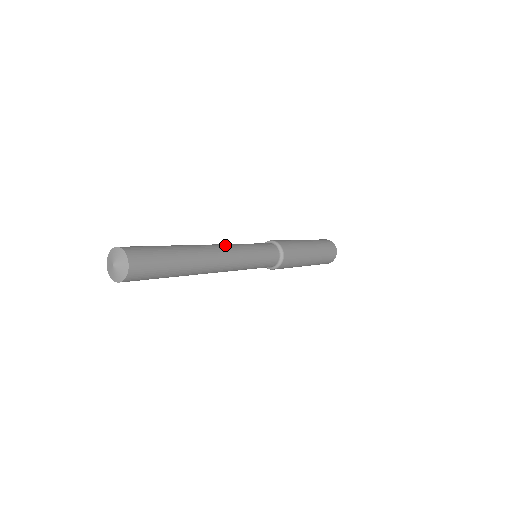
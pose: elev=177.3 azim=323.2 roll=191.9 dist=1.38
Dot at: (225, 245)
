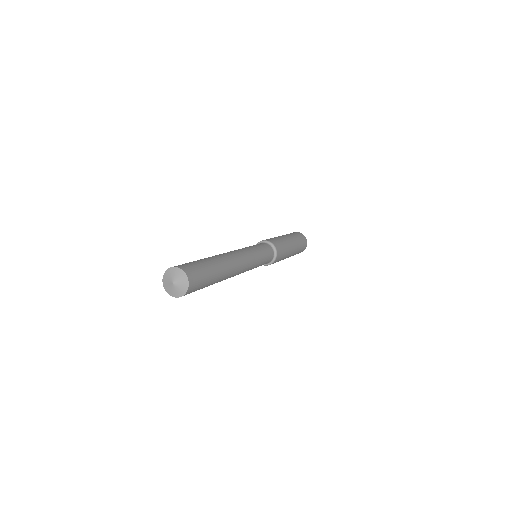
Dot at: (244, 254)
